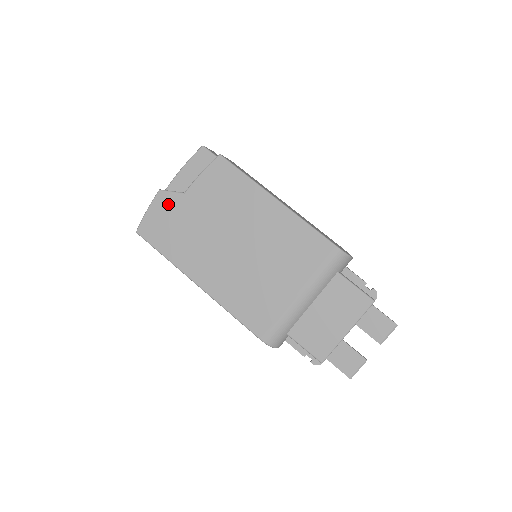
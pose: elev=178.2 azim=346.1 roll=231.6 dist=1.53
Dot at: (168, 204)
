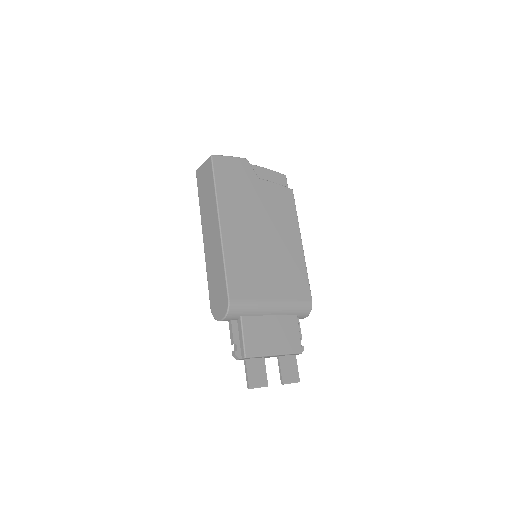
Dot at: (245, 170)
